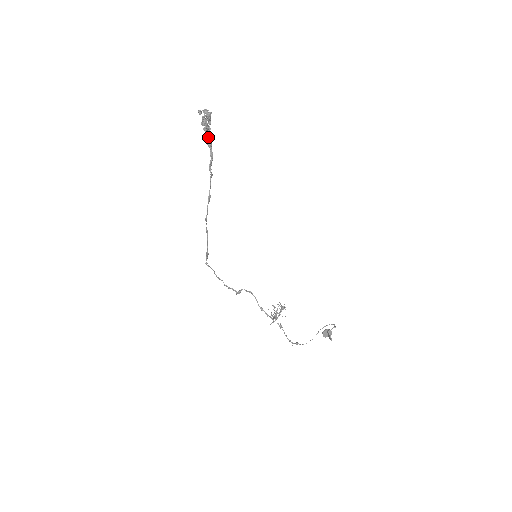
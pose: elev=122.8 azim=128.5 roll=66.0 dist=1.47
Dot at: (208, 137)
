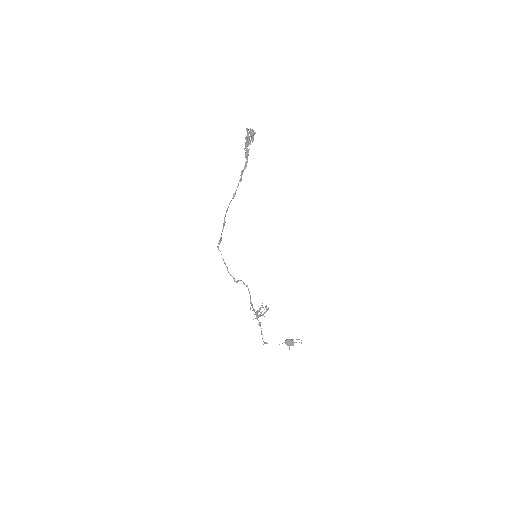
Dot at: (247, 150)
